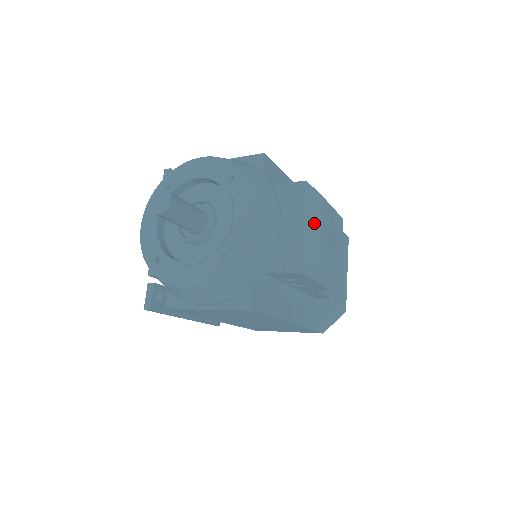
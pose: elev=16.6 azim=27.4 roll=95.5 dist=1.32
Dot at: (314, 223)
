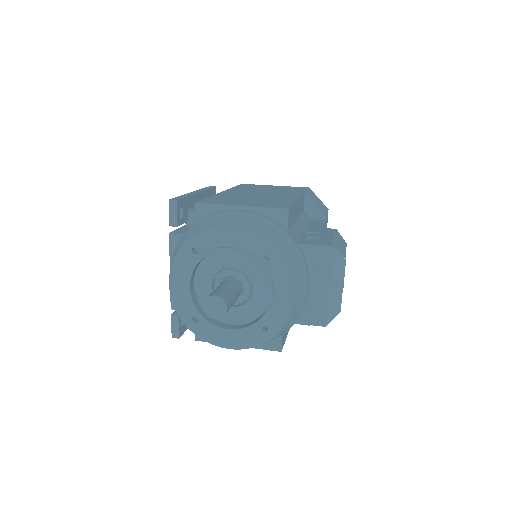
Dot at: (337, 282)
